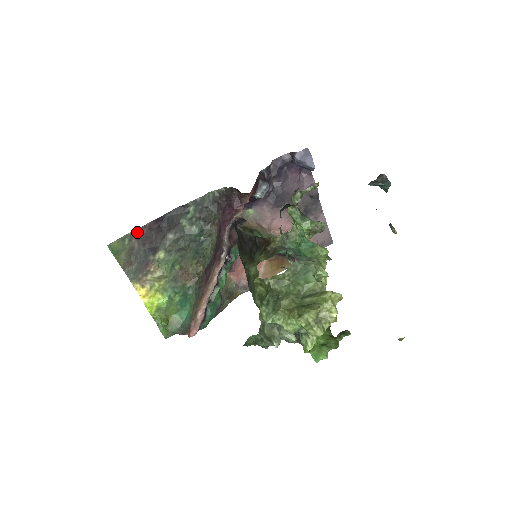
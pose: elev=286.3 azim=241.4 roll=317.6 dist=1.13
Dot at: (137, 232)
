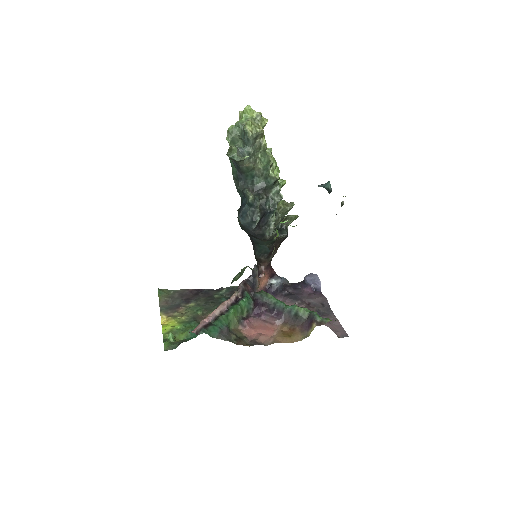
Dot at: (181, 291)
